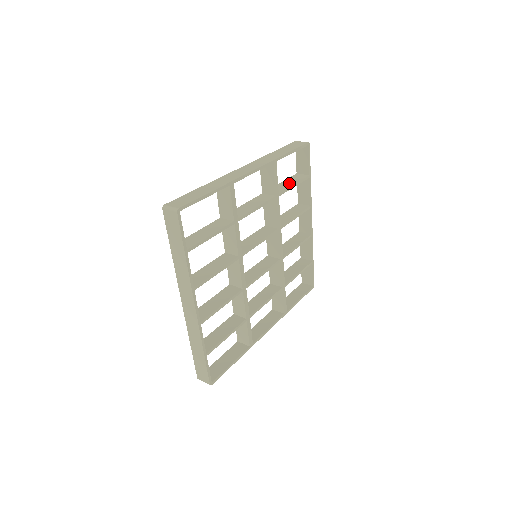
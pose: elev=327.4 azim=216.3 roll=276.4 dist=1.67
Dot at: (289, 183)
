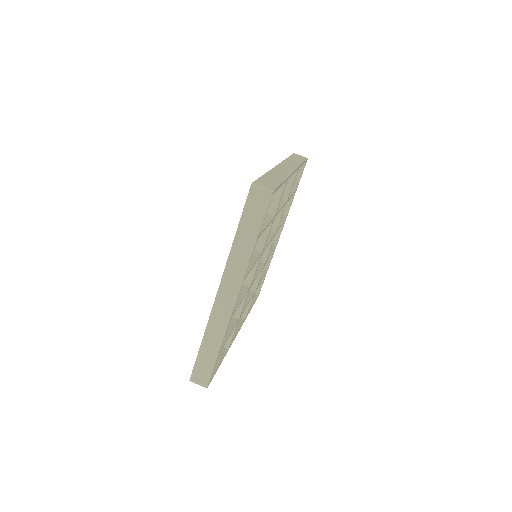
Dot at: occluded
